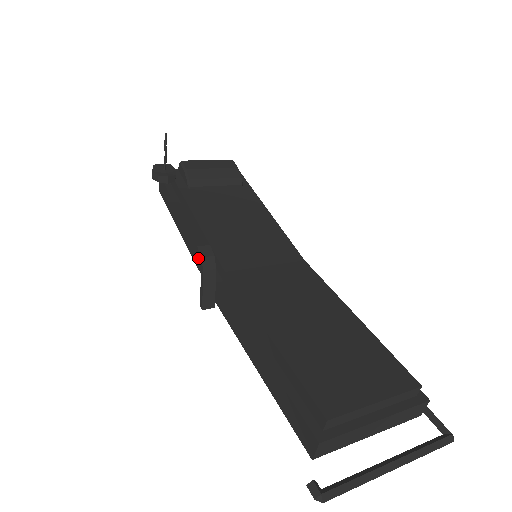
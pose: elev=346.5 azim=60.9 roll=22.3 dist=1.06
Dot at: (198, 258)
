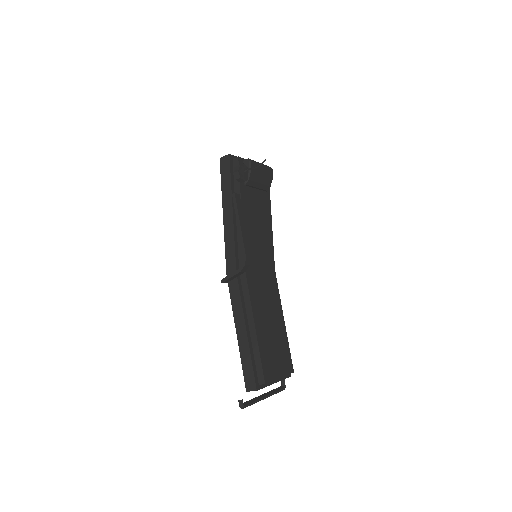
Dot at: (230, 244)
